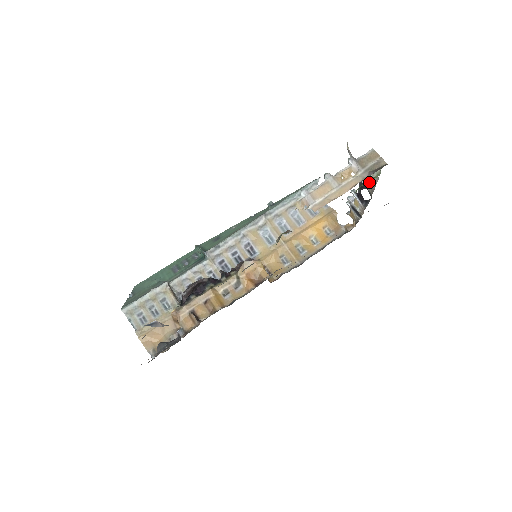
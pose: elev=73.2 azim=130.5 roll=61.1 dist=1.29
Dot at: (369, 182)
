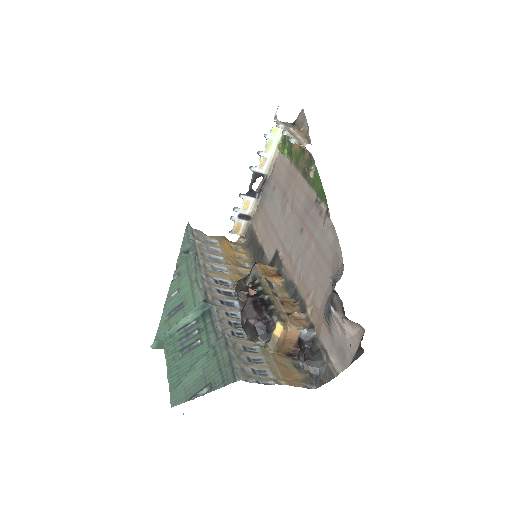
Dot at: (265, 164)
